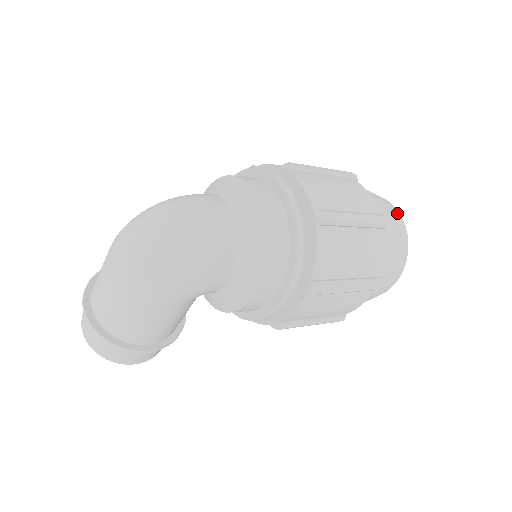
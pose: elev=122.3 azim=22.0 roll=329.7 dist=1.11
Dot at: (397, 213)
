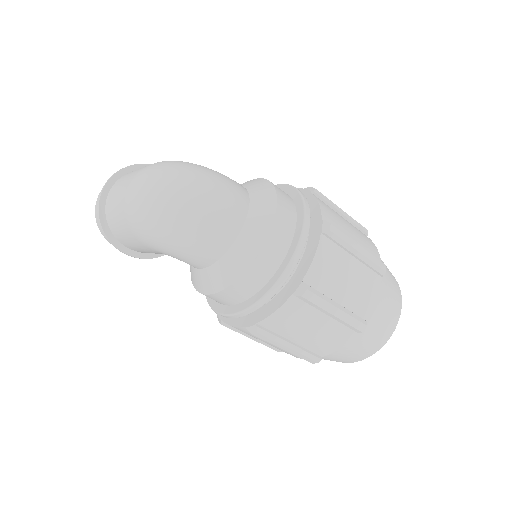
Dot at: (394, 322)
